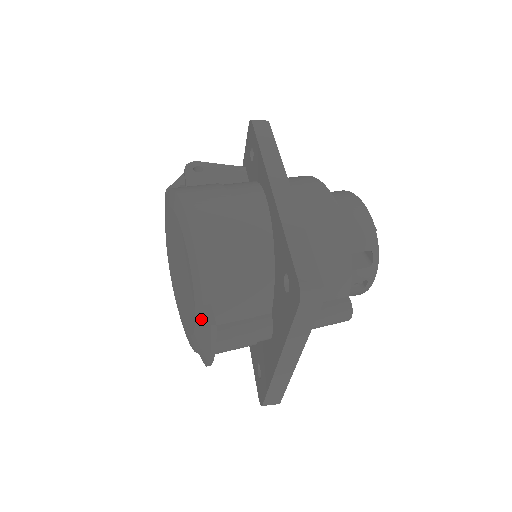
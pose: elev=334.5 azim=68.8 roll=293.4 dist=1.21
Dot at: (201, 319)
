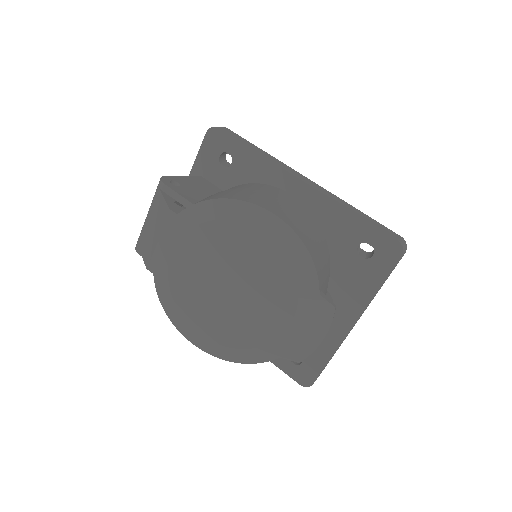
Dot at: (312, 311)
